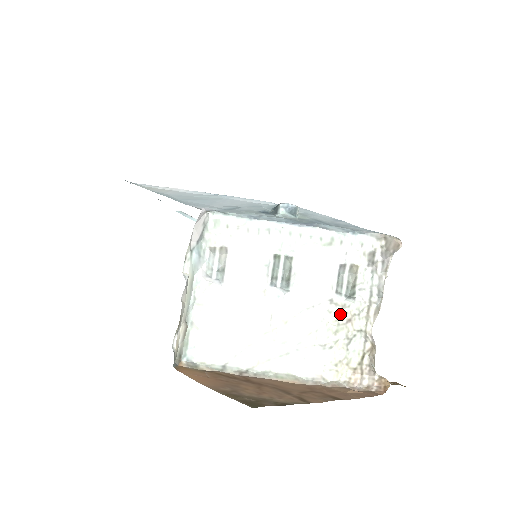
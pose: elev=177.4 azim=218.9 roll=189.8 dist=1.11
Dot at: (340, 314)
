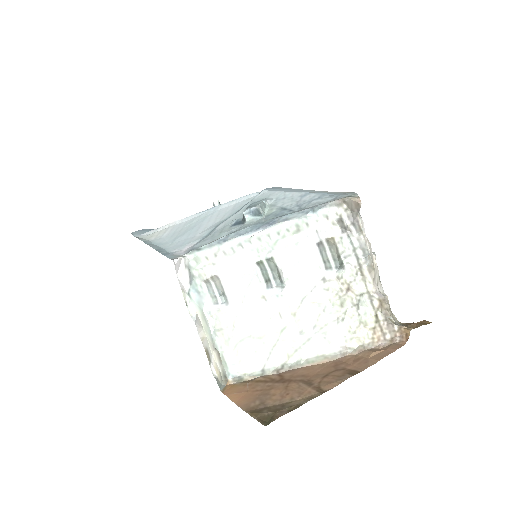
Dot at: (337, 287)
